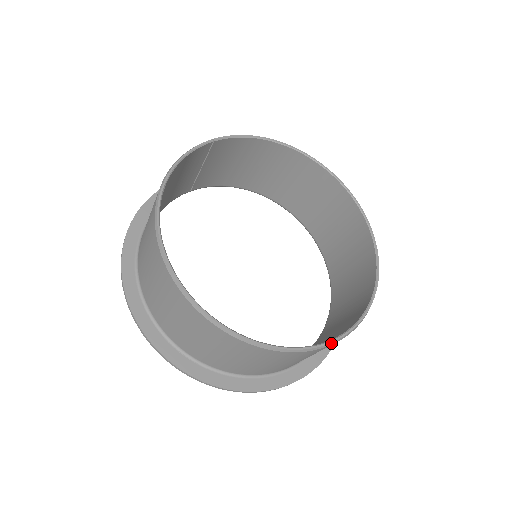
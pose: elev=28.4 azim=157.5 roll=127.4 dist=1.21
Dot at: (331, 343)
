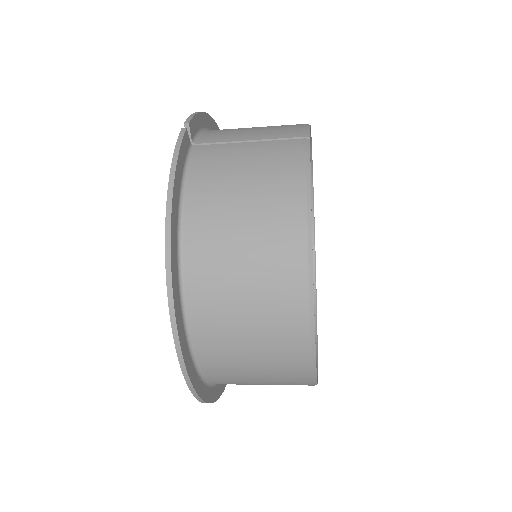
Dot at: (317, 351)
